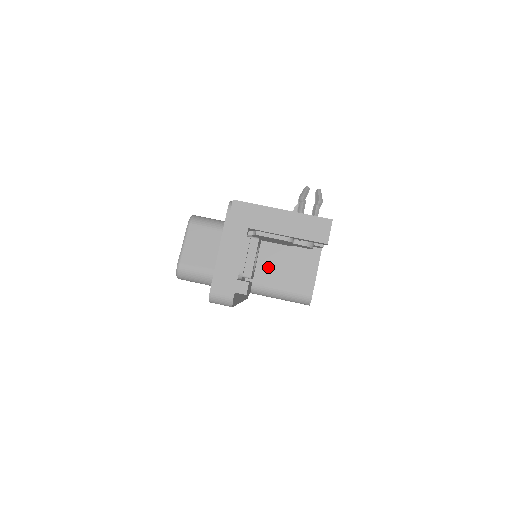
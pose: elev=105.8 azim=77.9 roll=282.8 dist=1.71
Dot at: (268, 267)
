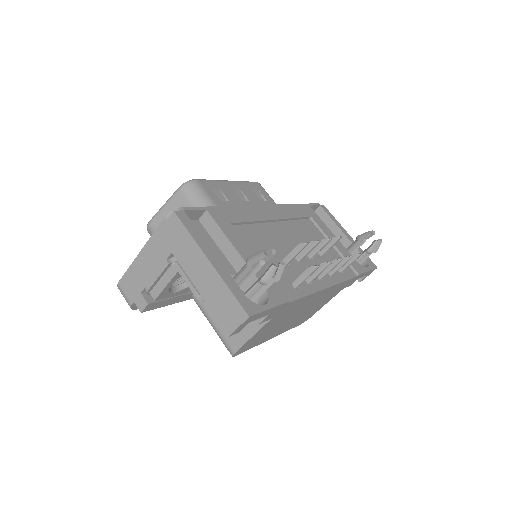
Dot at: occluded
